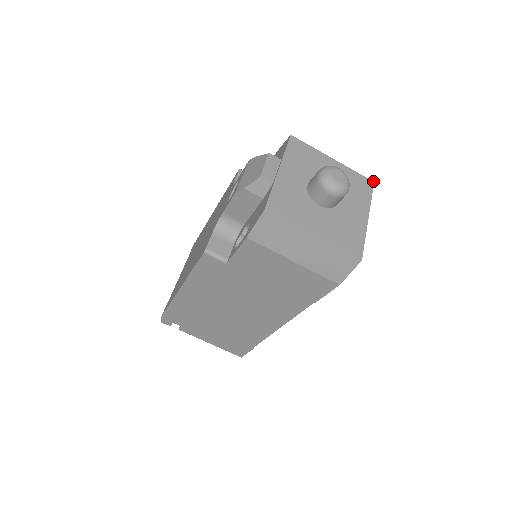
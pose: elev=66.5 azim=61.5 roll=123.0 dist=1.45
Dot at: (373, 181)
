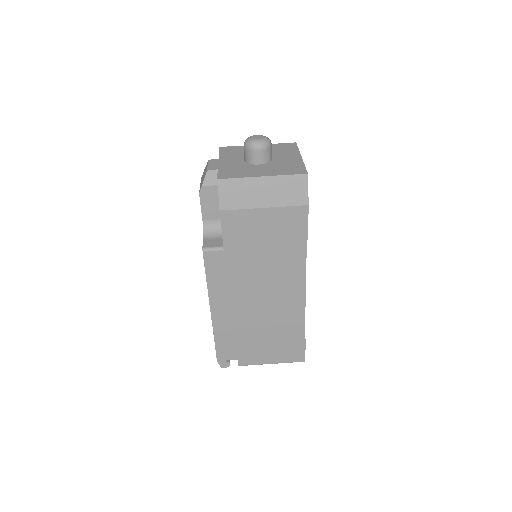
Dot at: (295, 142)
